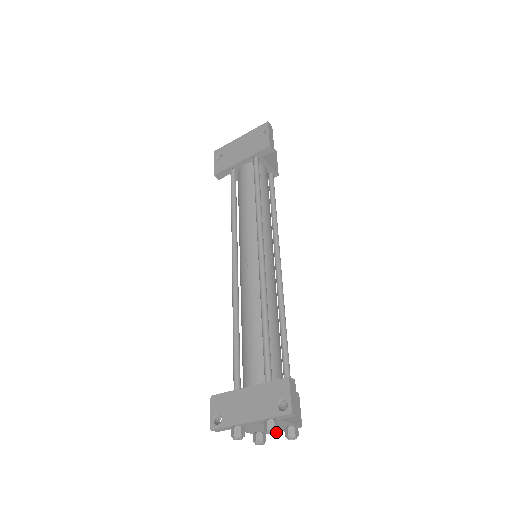
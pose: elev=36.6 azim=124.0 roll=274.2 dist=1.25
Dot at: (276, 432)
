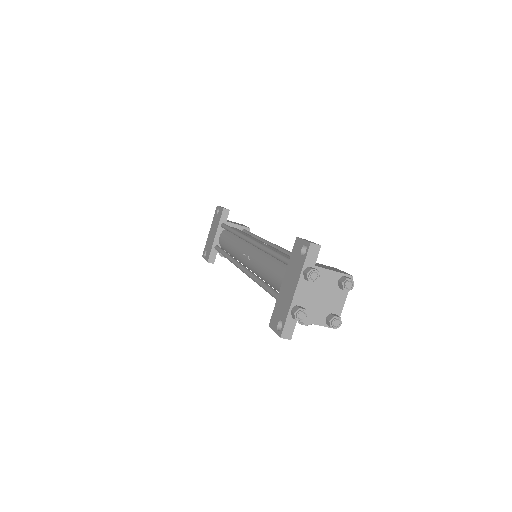
Dot at: (317, 272)
